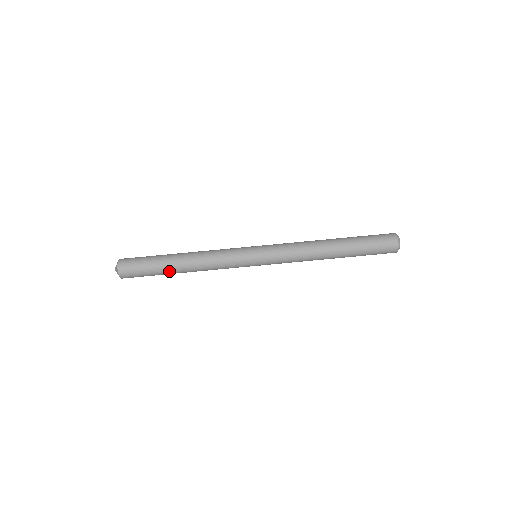
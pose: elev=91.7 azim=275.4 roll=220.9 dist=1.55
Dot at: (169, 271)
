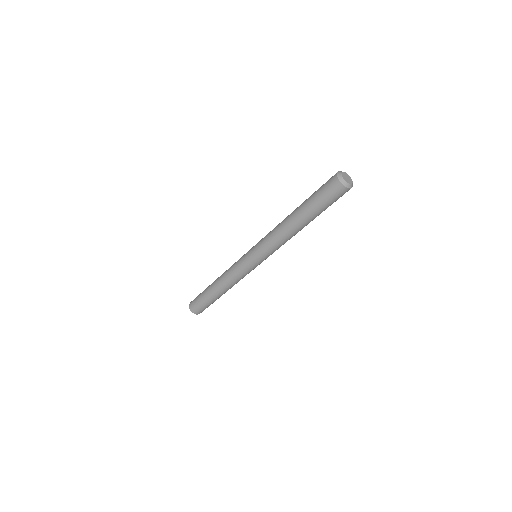
Dot at: occluded
